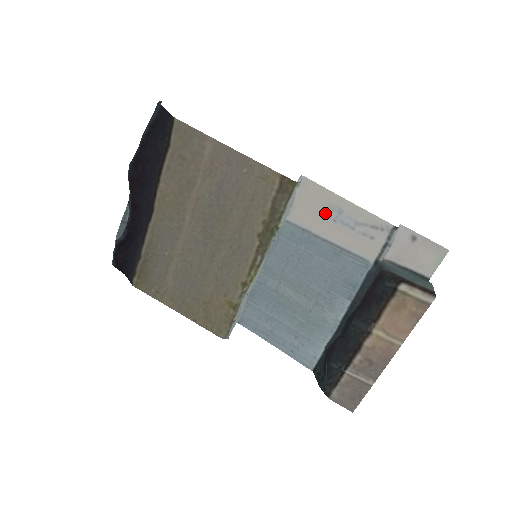
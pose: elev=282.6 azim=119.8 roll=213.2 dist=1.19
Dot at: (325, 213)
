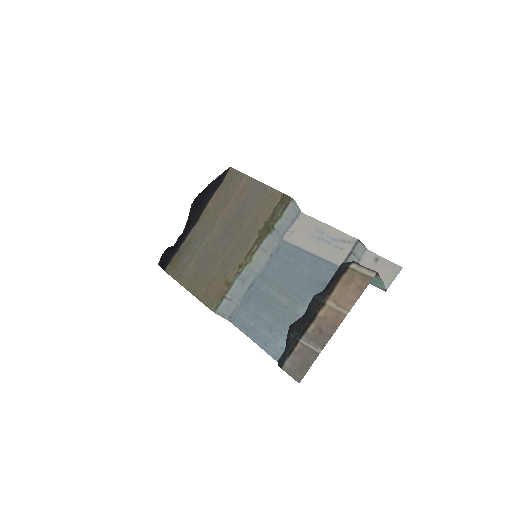
Dot at: (312, 235)
